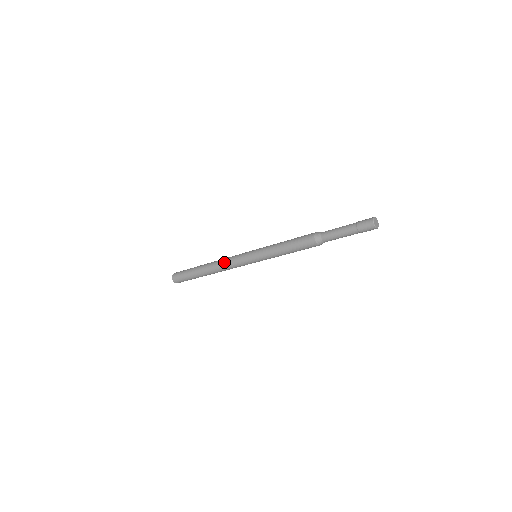
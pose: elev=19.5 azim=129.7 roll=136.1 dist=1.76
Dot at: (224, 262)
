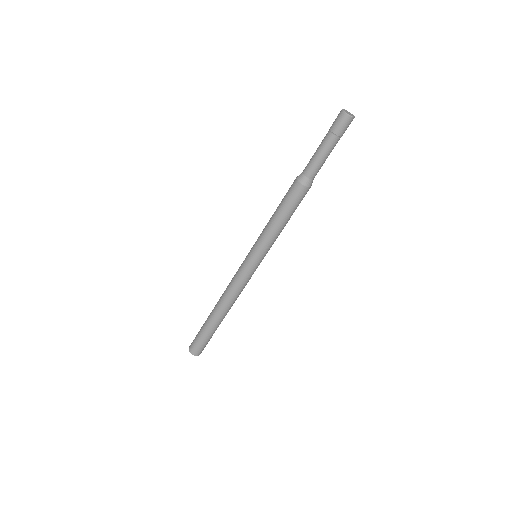
Dot at: occluded
